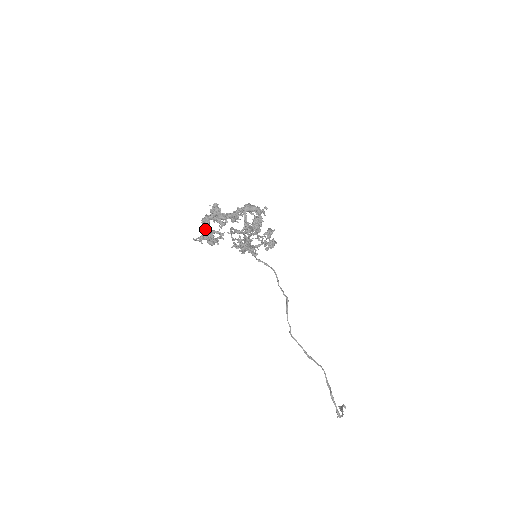
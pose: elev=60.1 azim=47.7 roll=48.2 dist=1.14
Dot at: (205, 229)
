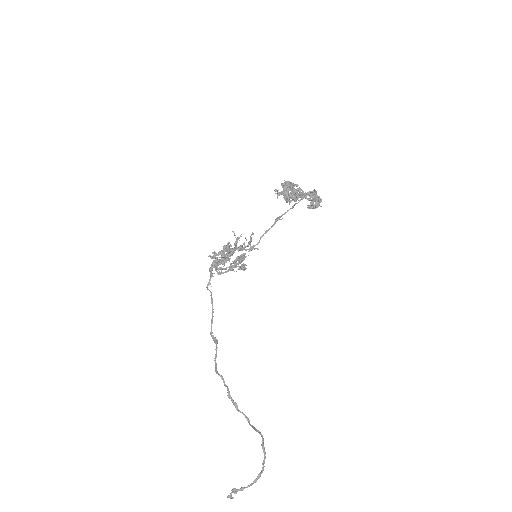
Dot at: (286, 188)
